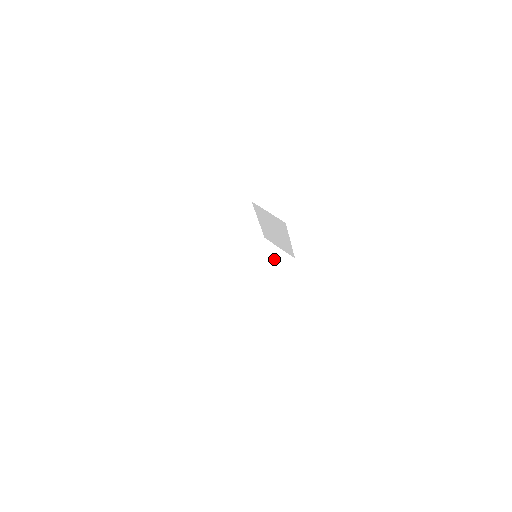
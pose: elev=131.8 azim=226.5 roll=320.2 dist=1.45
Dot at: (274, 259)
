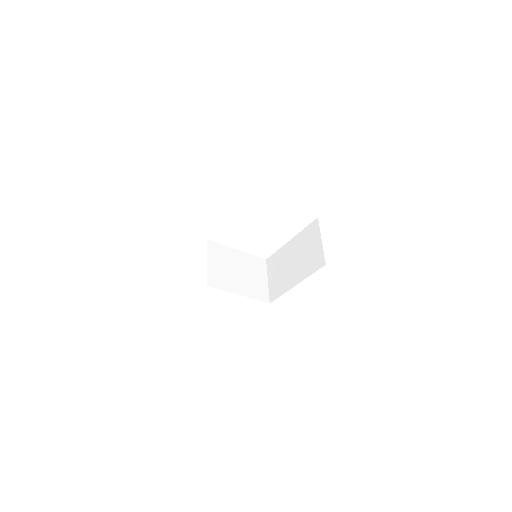
Dot at: (255, 281)
